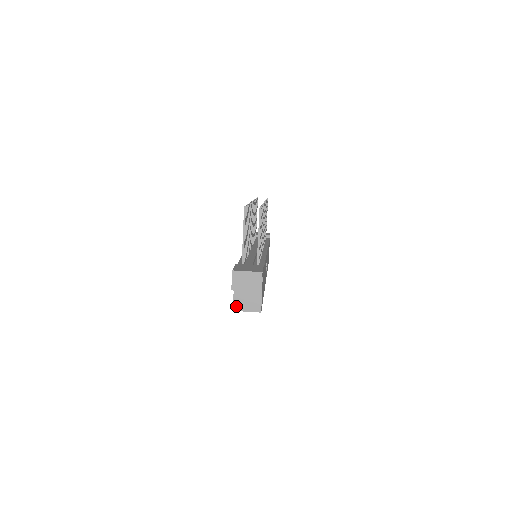
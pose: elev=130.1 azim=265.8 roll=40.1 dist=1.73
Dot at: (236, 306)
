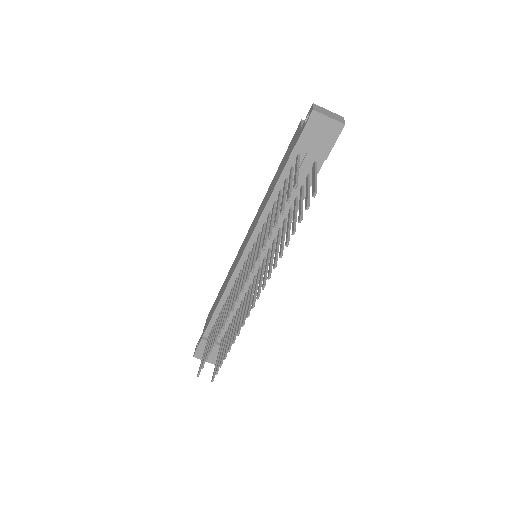
Dot at: occluded
